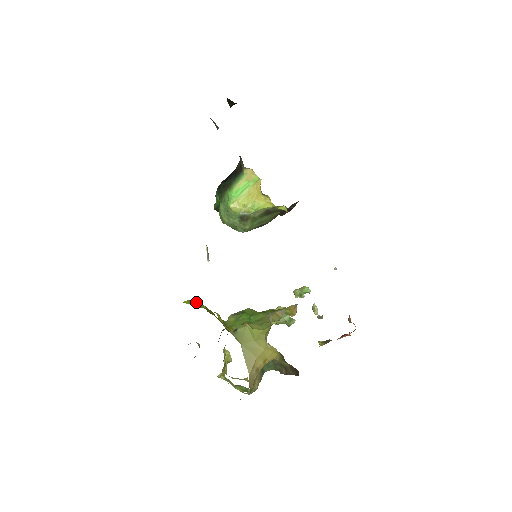
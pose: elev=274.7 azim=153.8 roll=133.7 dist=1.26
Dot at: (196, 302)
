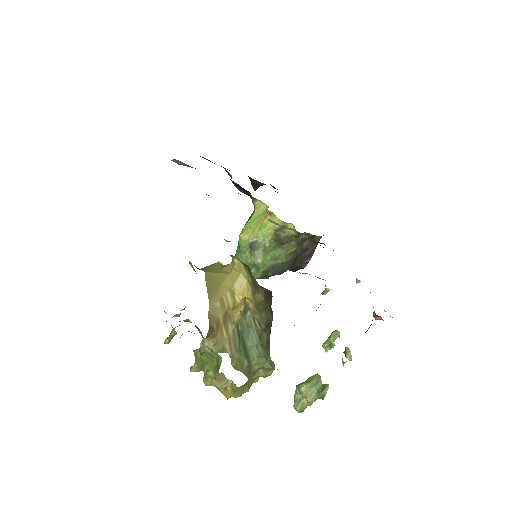
Dot at: occluded
